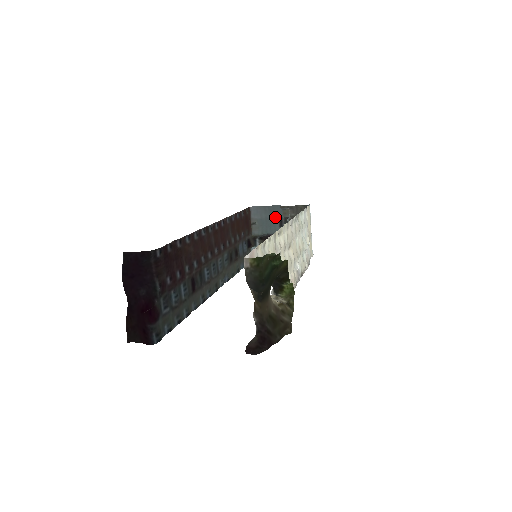
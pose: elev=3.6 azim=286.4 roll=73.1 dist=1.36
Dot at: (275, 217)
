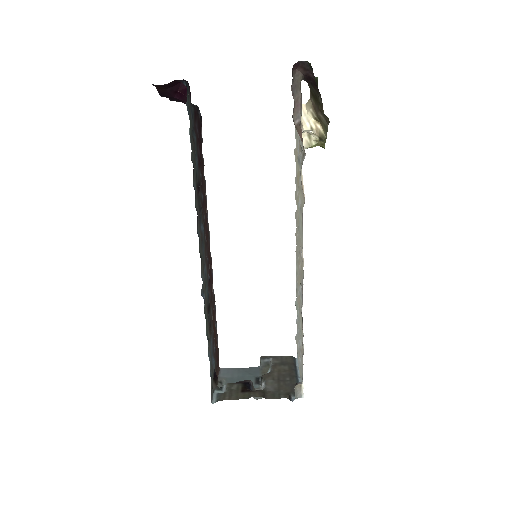
Dot at: (251, 376)
